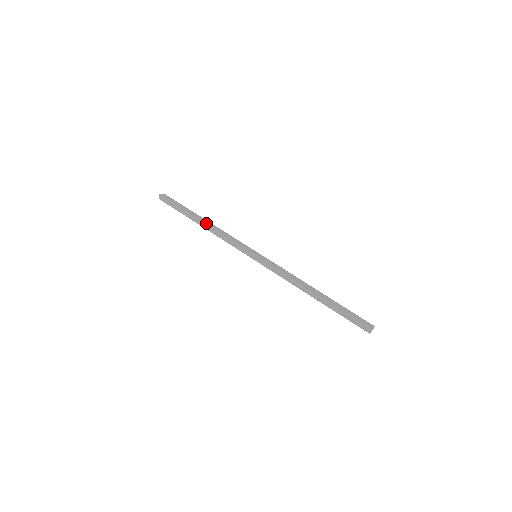
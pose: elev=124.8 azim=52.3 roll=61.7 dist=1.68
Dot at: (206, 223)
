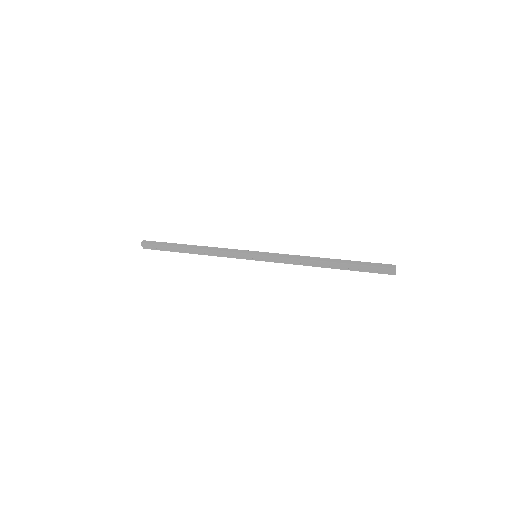
Dot at: (198, 246)
